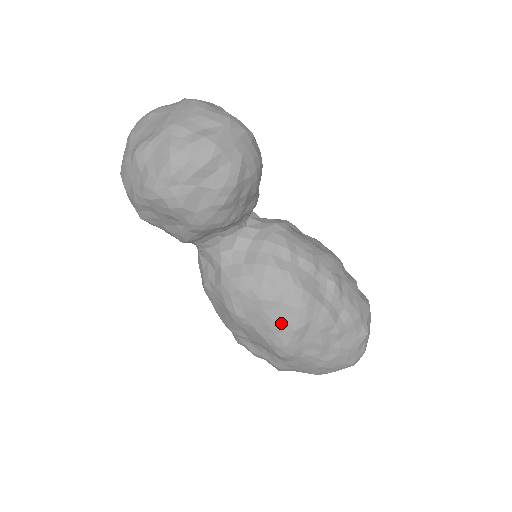
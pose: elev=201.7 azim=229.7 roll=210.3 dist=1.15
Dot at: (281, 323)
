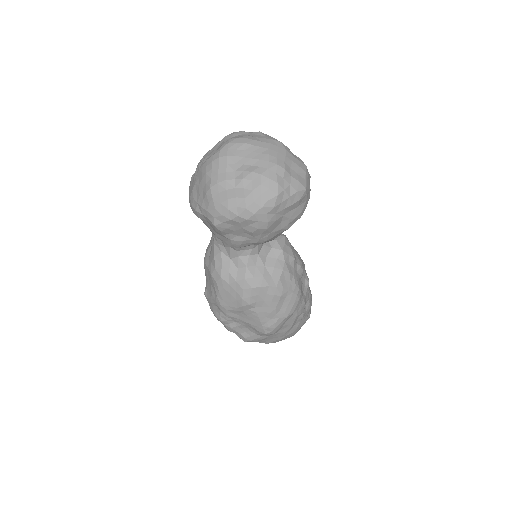
Dot at: (280, 311)
